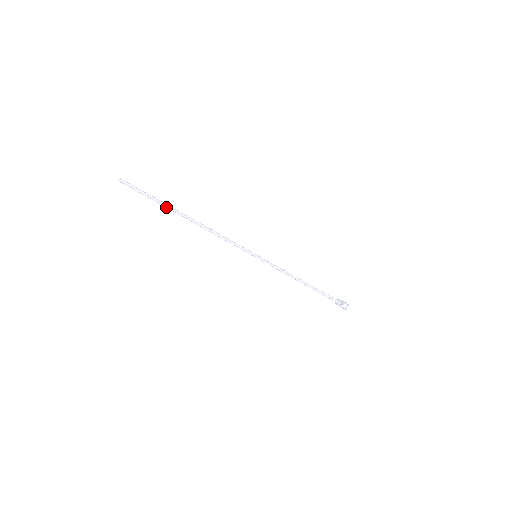
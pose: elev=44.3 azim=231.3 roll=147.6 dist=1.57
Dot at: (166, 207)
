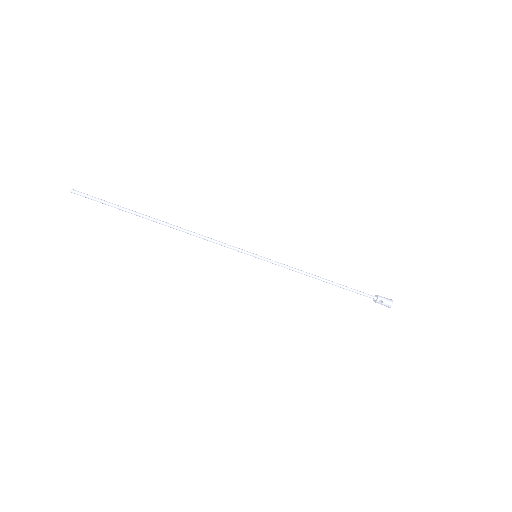
Dot at: (133, 213)
